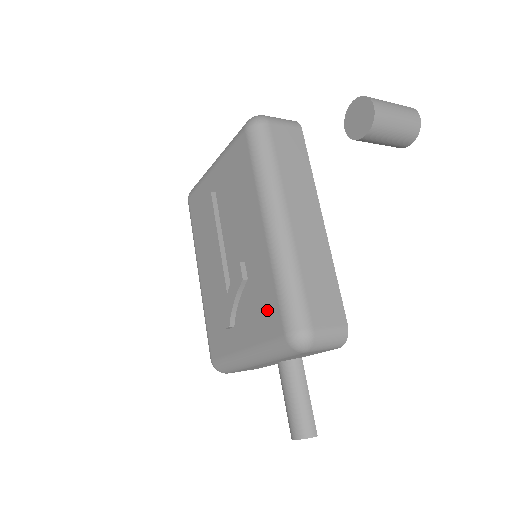
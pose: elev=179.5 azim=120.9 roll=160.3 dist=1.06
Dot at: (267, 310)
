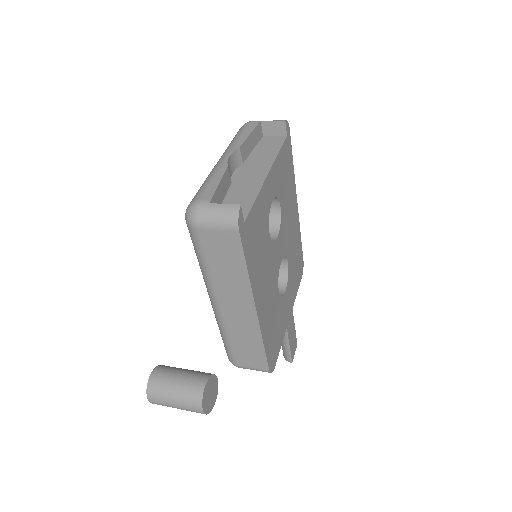
Dot at: occluded
